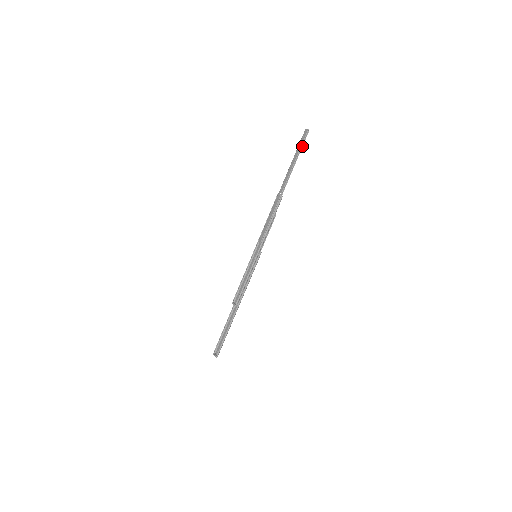
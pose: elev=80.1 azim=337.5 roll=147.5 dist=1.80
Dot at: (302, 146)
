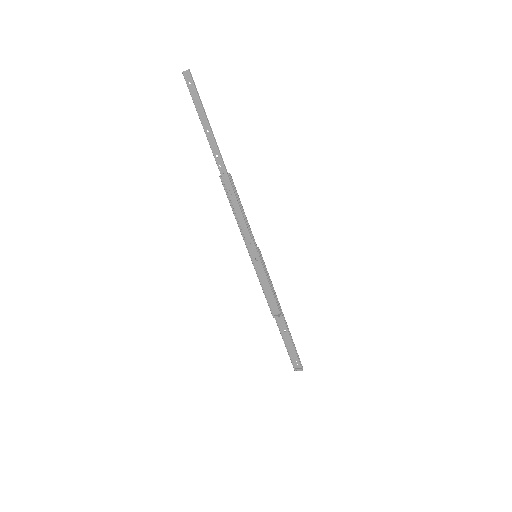
Dot at: (199, 97)
